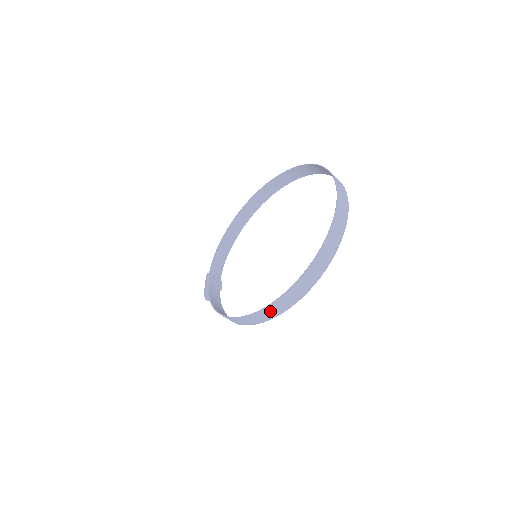
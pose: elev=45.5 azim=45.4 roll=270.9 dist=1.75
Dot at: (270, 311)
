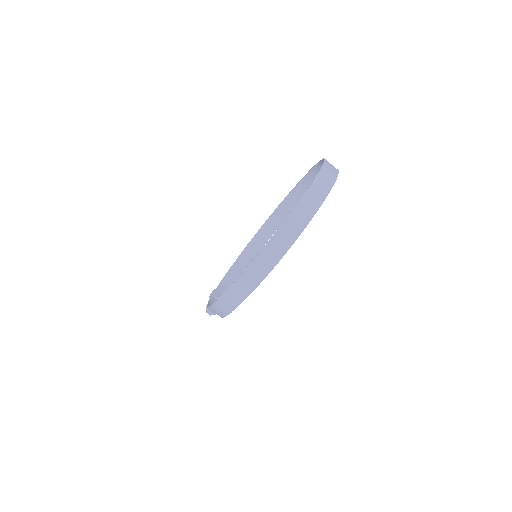
Dot at: (251, 275)
